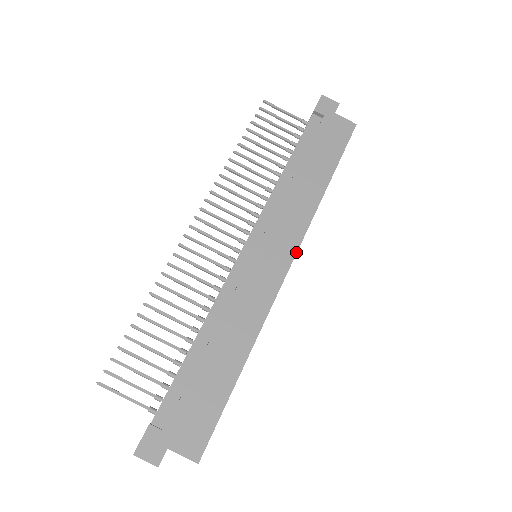
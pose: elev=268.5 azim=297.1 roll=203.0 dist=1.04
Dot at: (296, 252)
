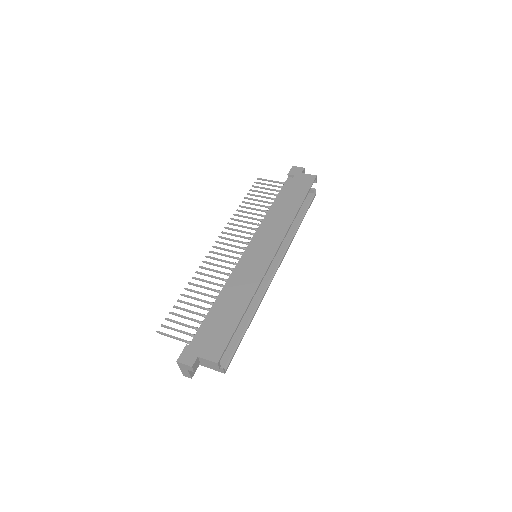
Dot at: (279, 245)
